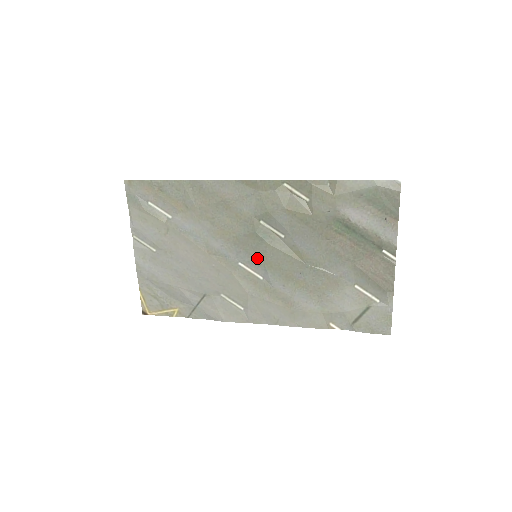
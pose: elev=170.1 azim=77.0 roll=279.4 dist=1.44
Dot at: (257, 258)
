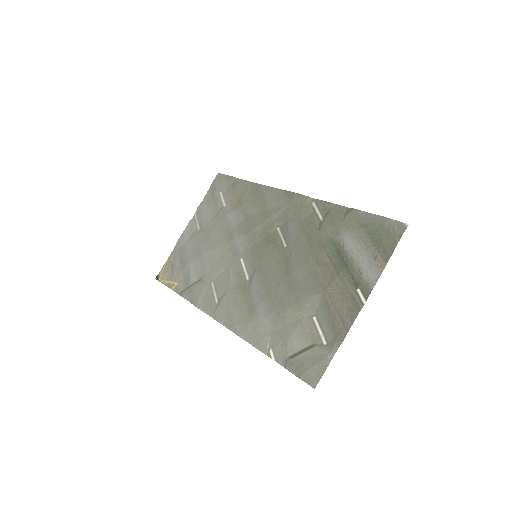
Dot at: (256, 258)
